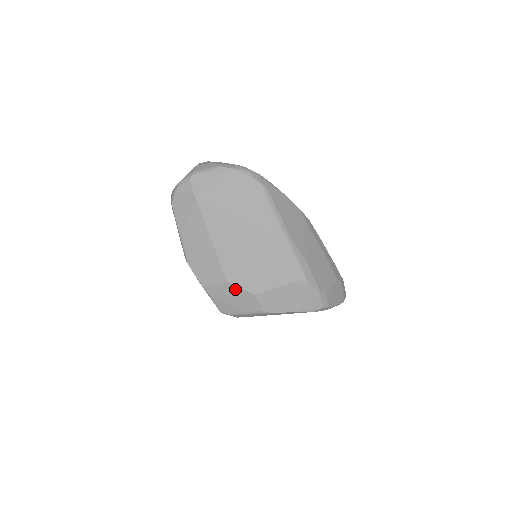
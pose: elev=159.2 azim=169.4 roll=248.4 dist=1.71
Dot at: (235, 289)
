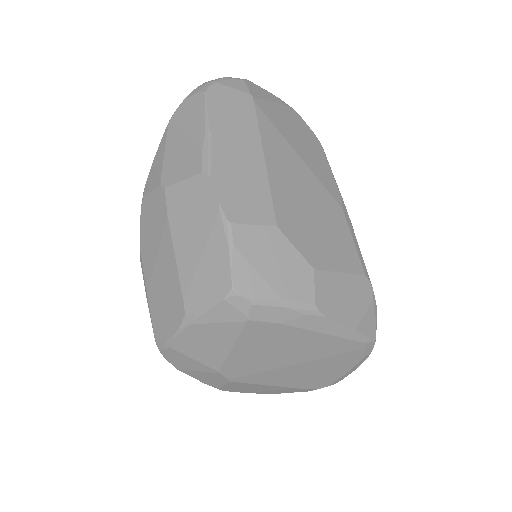
Dot at: (285, 246)
